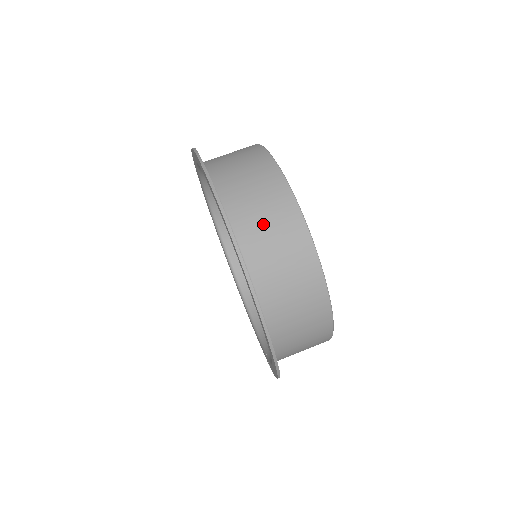
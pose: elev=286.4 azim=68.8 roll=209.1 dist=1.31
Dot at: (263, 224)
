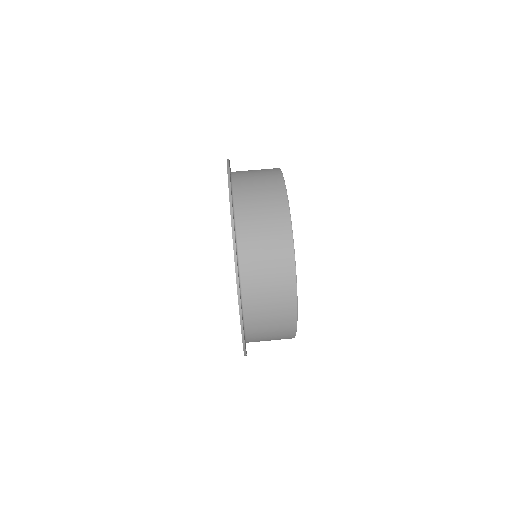
Dot at: (257, 200)
